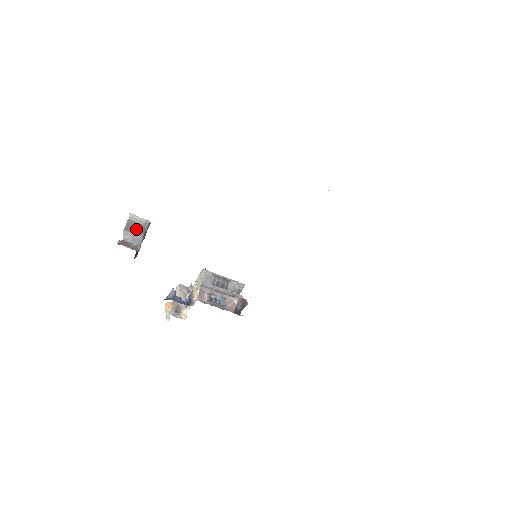
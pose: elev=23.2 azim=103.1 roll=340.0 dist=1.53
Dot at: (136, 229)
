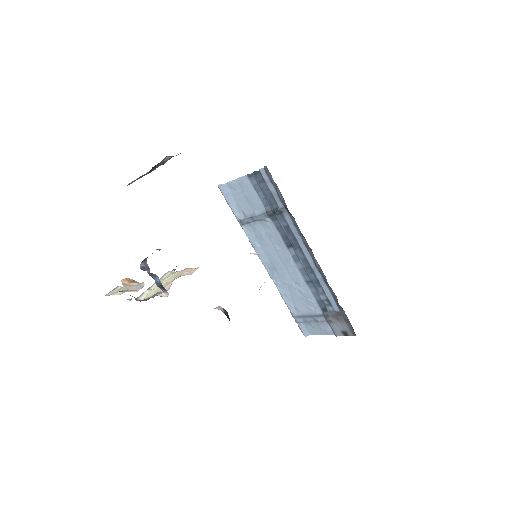
Dot at: occluded
